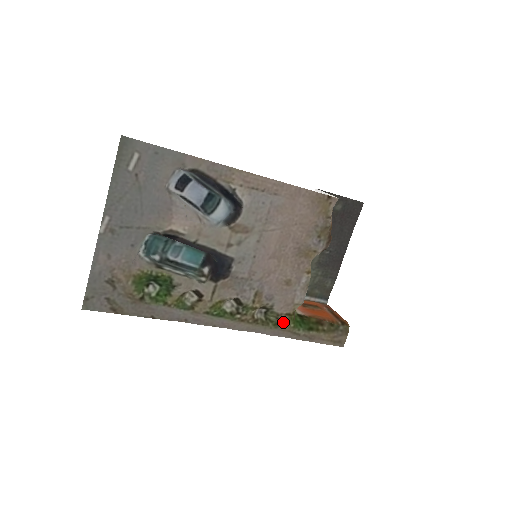
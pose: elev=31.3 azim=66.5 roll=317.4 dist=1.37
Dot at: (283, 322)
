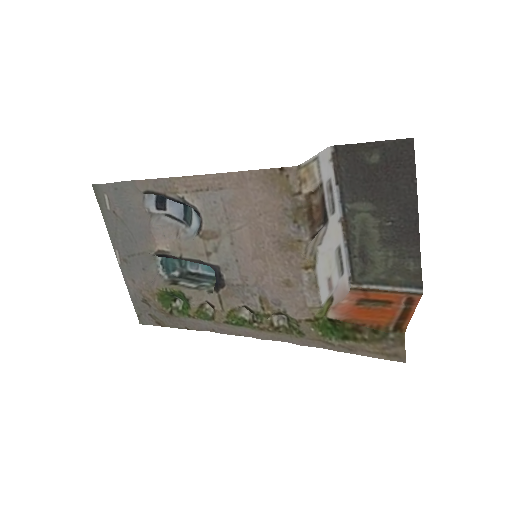
Dot at: (307, 330)
